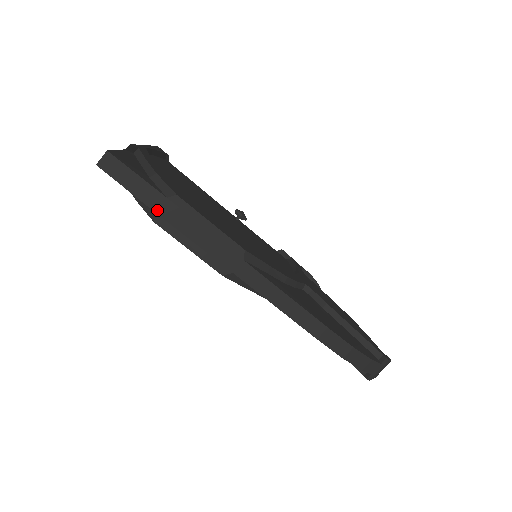
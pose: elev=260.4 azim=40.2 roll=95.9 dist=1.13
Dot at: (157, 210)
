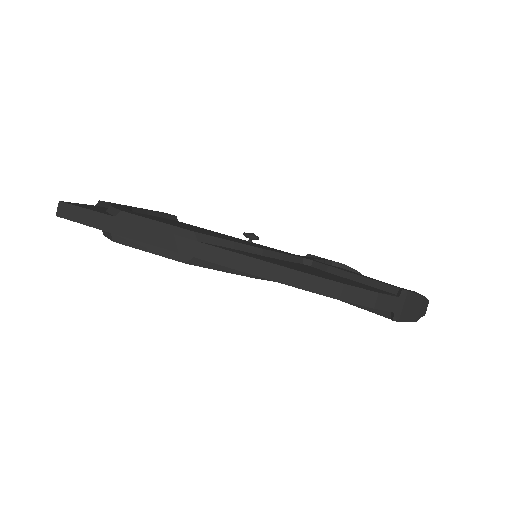
Dot at: (111, 230)
